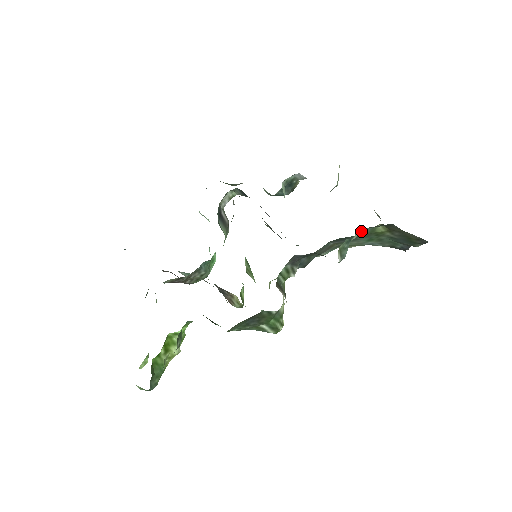
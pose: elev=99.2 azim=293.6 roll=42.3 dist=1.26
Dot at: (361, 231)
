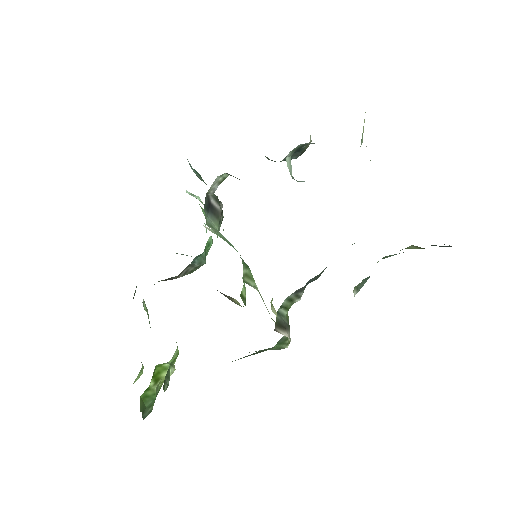
Dot at: (385, 257)
